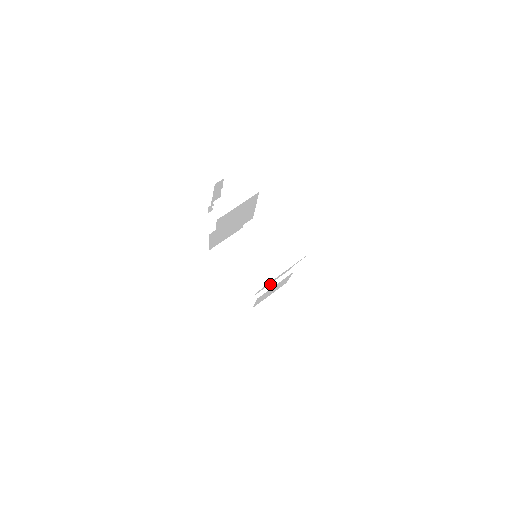
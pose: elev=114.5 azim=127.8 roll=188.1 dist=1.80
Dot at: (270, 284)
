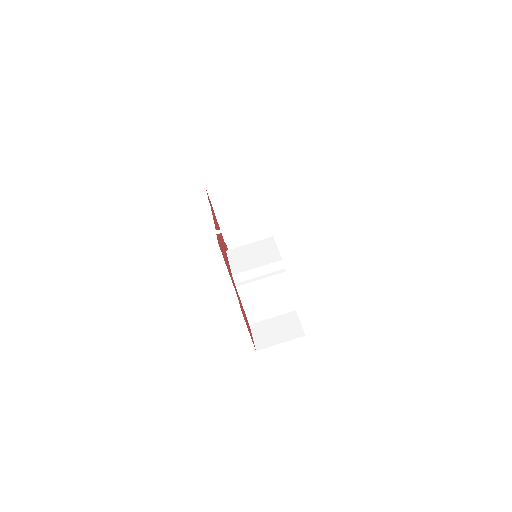
Dot at: (255, 278)
